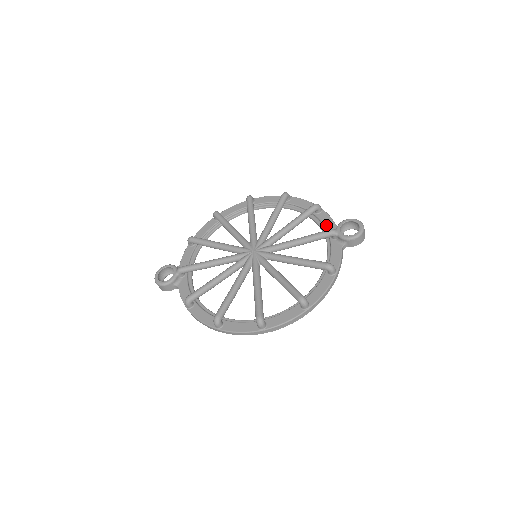
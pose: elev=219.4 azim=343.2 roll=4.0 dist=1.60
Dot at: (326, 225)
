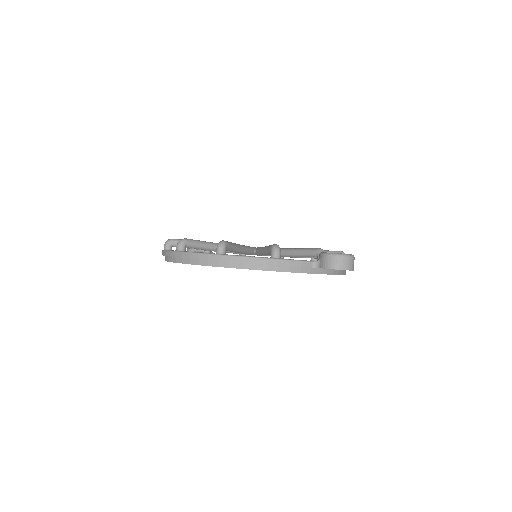
Dot at: occluded
